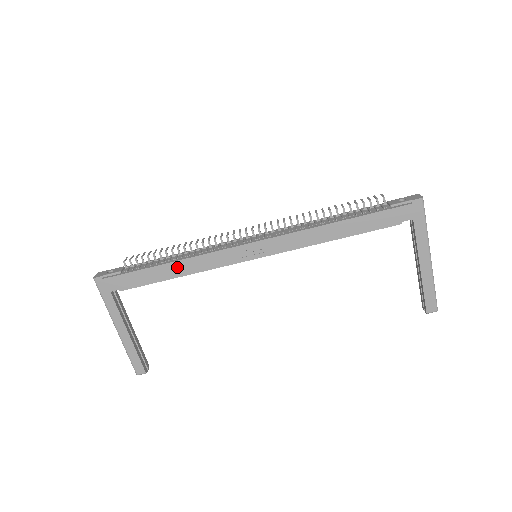
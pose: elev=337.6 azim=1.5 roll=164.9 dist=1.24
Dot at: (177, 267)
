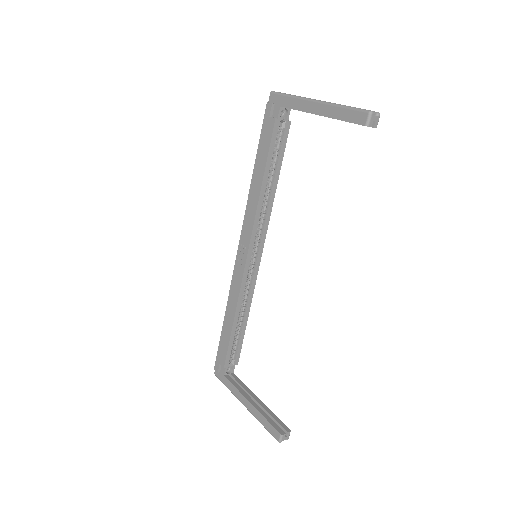
Dot at: (228, 315)
